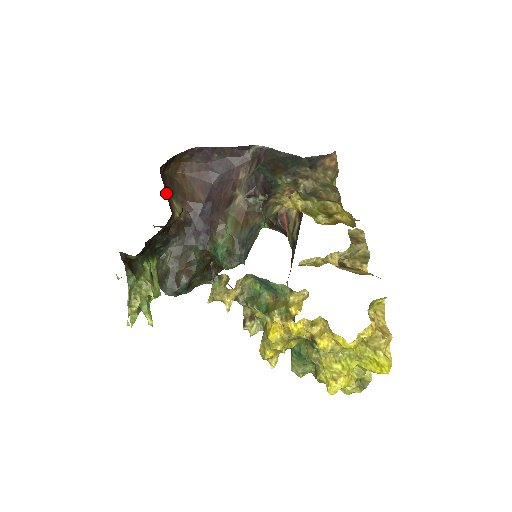
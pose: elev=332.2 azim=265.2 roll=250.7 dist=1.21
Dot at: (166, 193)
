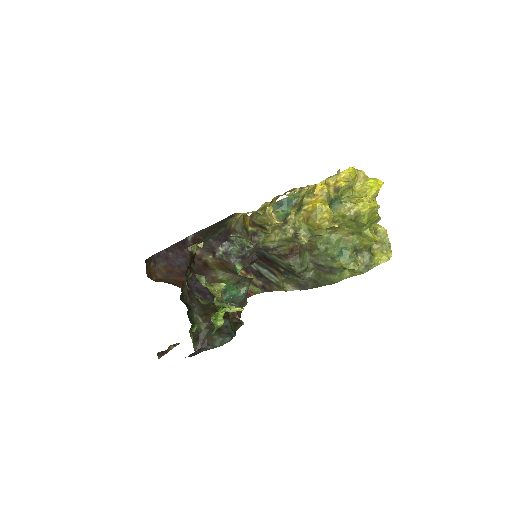
Dot at: occluded
